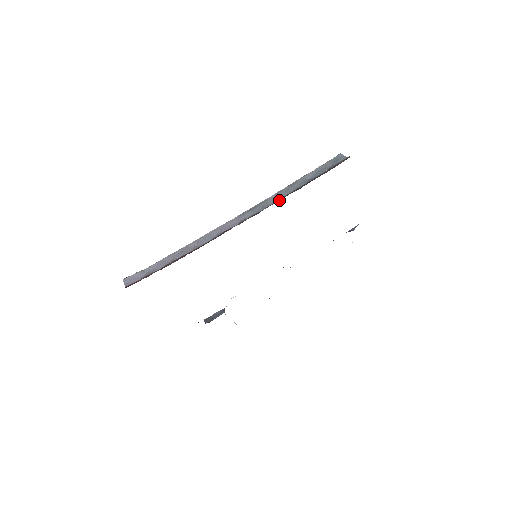
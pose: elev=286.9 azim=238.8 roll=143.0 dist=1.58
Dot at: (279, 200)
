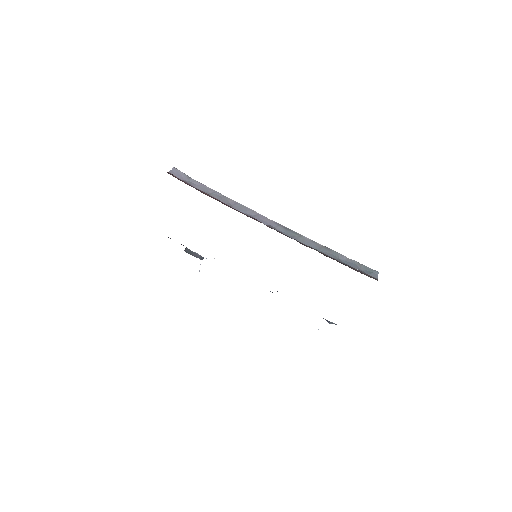
Dot at: (306, 245)
